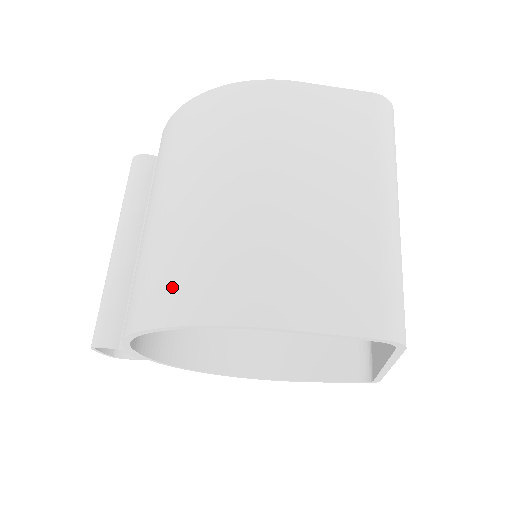
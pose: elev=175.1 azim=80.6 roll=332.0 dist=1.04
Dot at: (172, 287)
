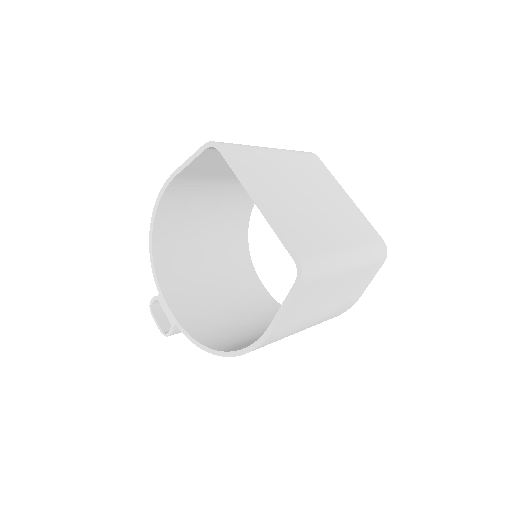
Dot at: occluded
